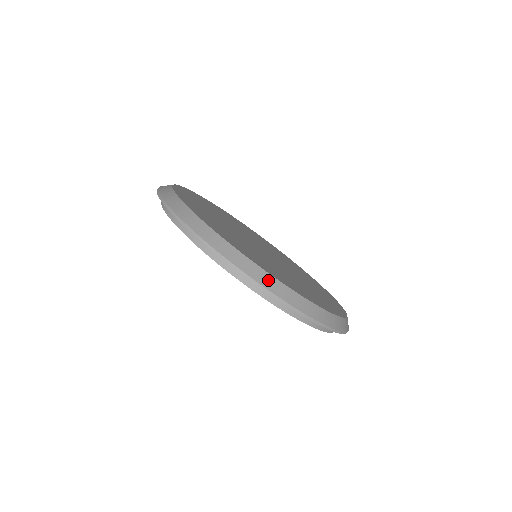
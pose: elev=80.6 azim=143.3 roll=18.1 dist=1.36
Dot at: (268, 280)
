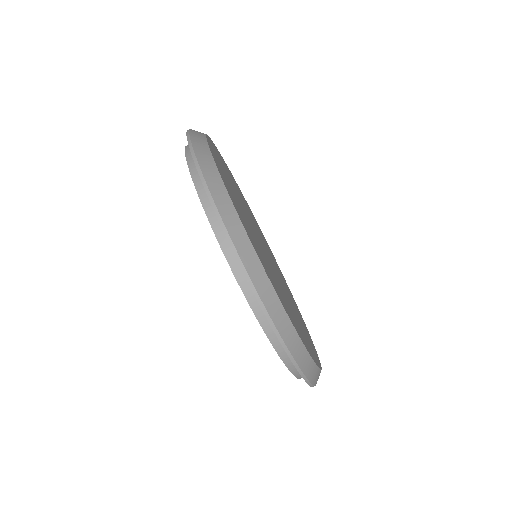
Dot at: (279, 313)
